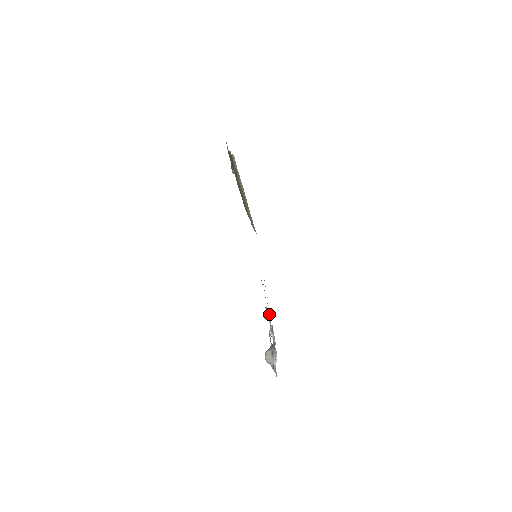
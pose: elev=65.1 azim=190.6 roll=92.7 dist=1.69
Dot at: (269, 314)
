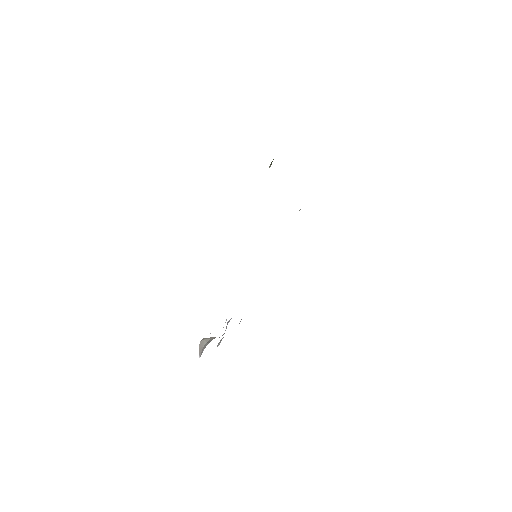
Dot at: occluded
